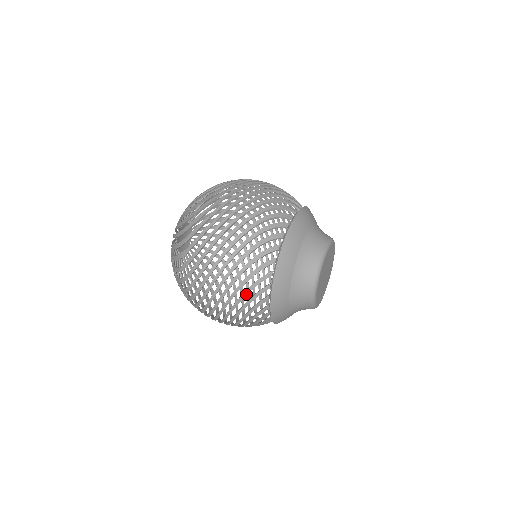
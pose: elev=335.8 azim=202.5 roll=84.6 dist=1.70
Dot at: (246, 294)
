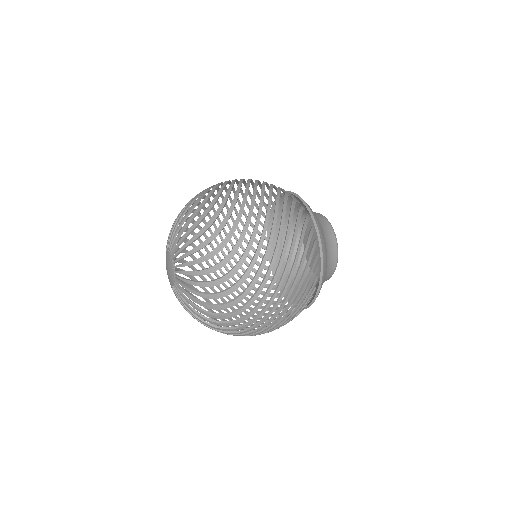
Dot at: (306, 251)
